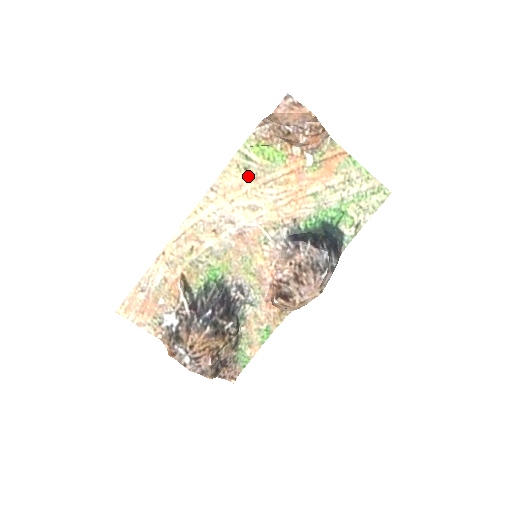
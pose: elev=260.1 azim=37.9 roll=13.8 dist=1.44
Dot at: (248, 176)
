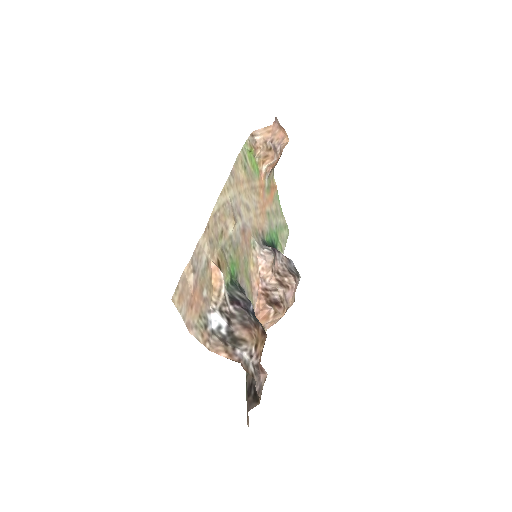
Dot at: (246, 175)
